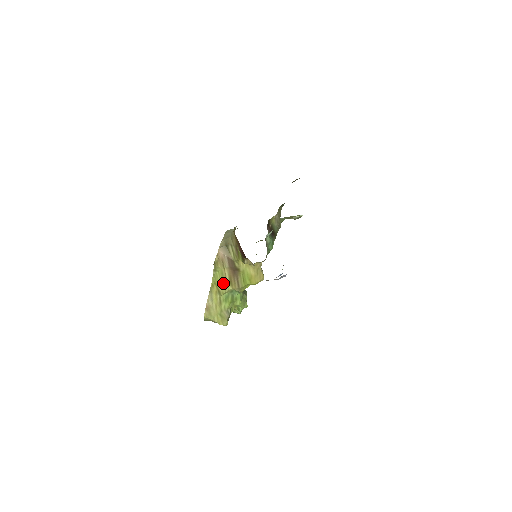
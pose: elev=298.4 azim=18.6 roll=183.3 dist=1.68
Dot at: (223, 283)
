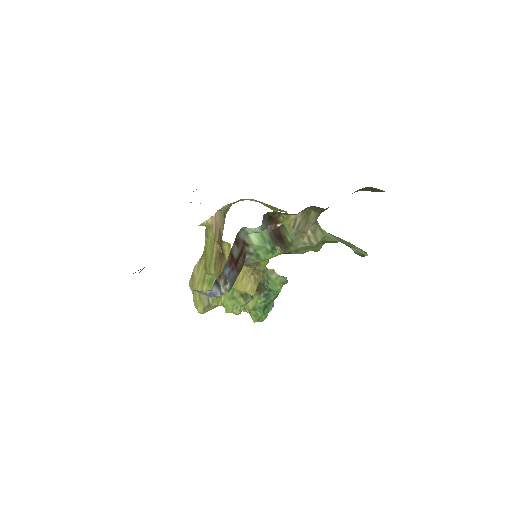
Dot at: (210, 259)
